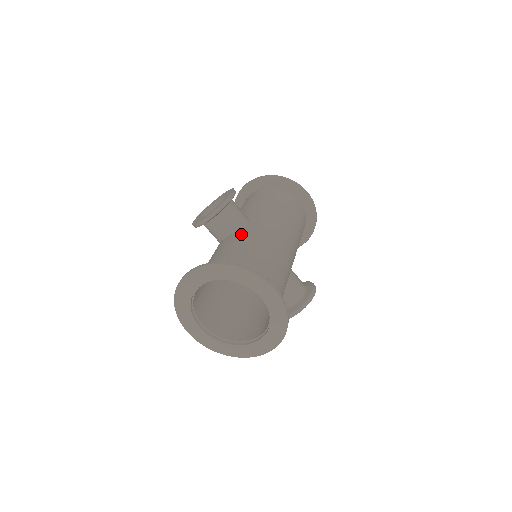
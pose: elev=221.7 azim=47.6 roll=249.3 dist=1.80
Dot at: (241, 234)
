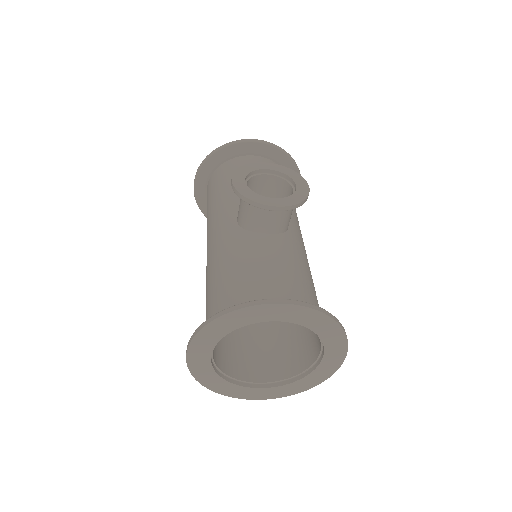
Dot at: (291, 244)
